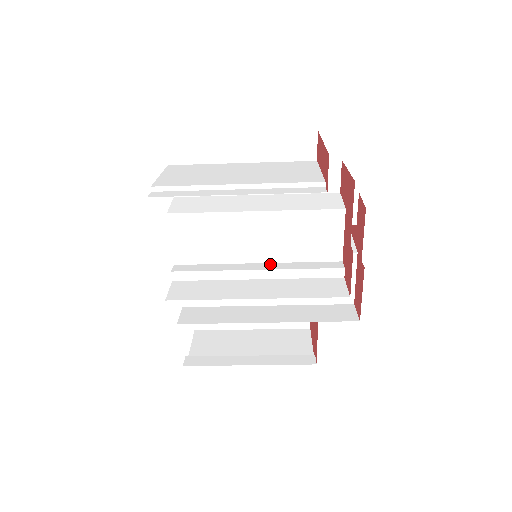
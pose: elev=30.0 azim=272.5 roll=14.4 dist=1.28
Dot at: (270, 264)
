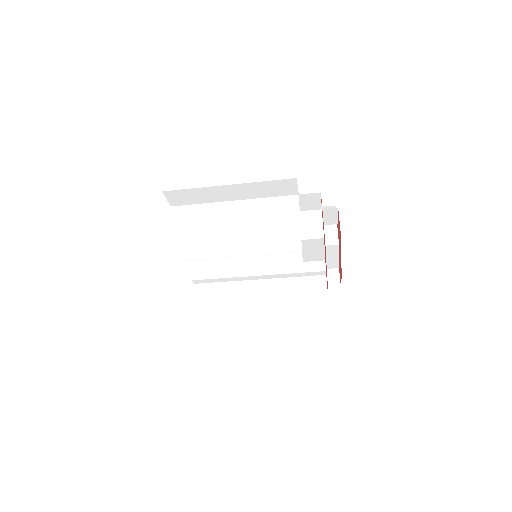
Dot at: occluded
